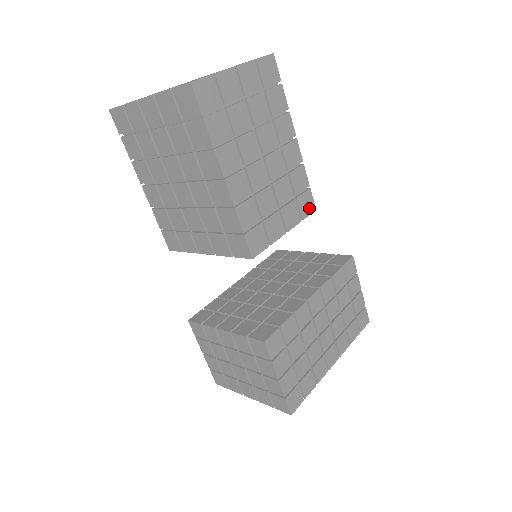
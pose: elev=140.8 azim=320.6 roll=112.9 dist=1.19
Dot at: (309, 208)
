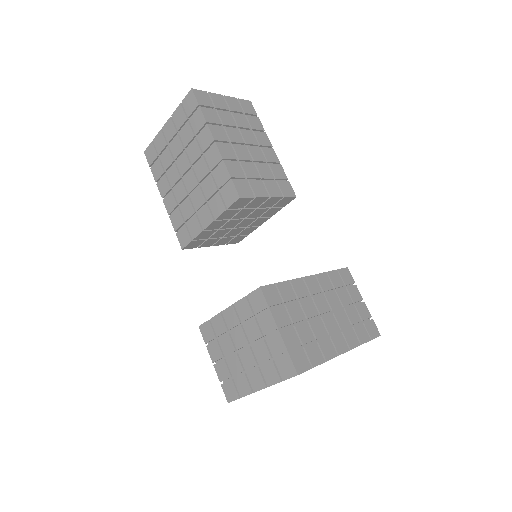
Dot at: (289, 193)
